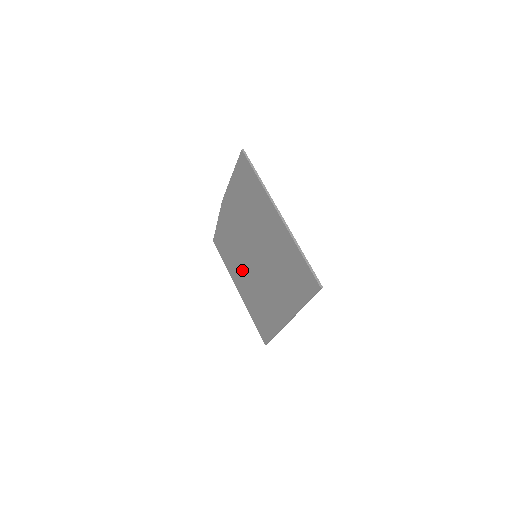
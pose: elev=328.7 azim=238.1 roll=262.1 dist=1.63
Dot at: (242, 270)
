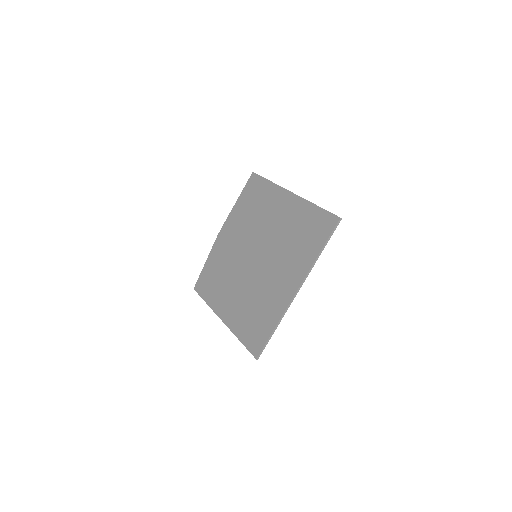
Dot at: (233, 287)
